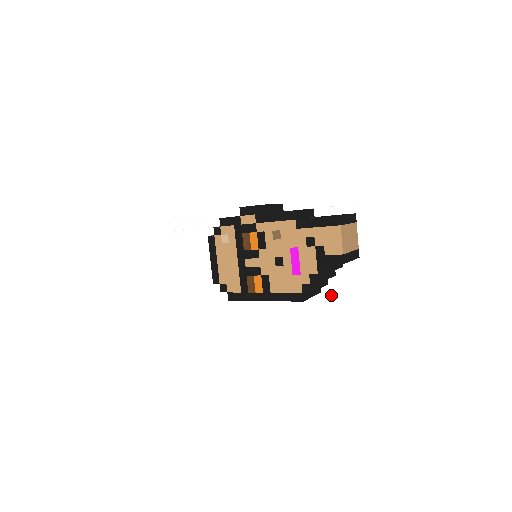
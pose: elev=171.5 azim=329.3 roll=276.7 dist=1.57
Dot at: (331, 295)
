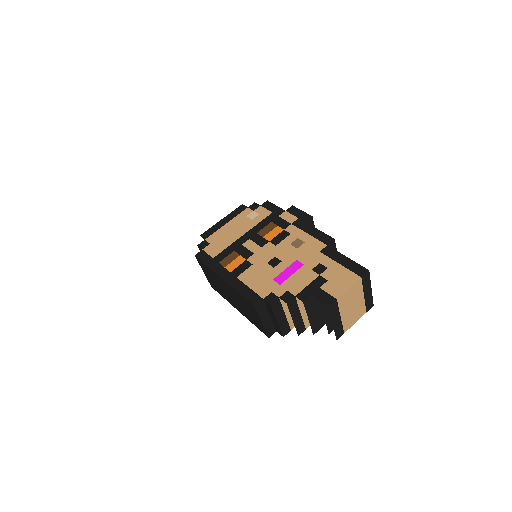
Dot at: (286, 321)
